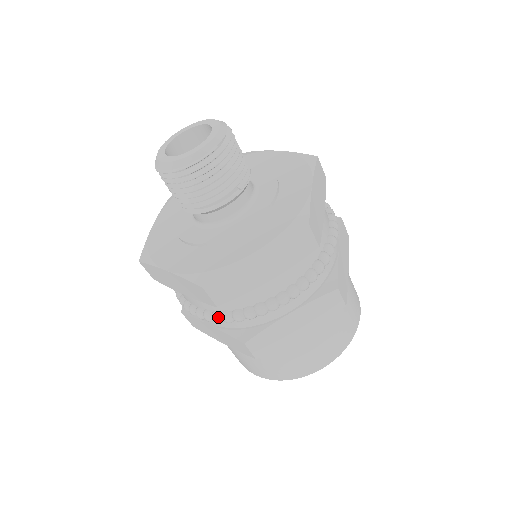
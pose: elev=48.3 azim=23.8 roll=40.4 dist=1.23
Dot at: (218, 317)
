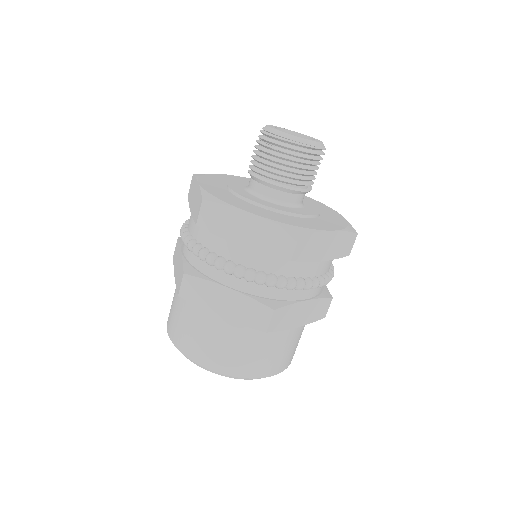
Dot at: (265, 277)
